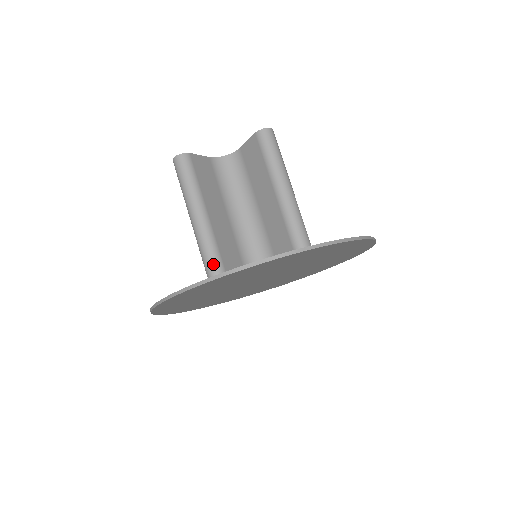
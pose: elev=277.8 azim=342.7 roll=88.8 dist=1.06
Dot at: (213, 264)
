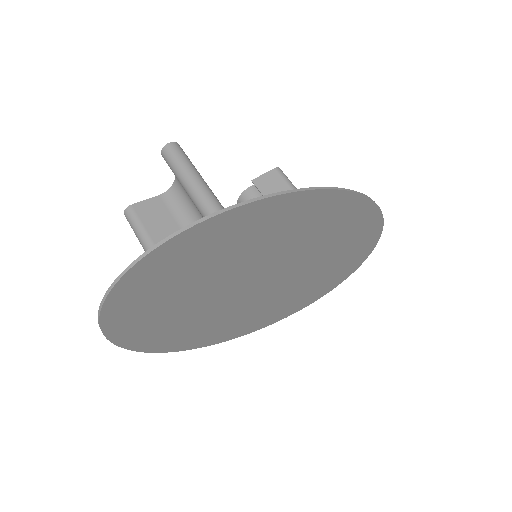
Dot at: occluded
